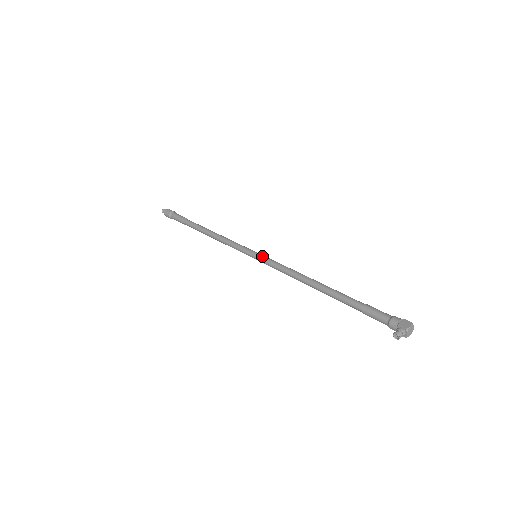
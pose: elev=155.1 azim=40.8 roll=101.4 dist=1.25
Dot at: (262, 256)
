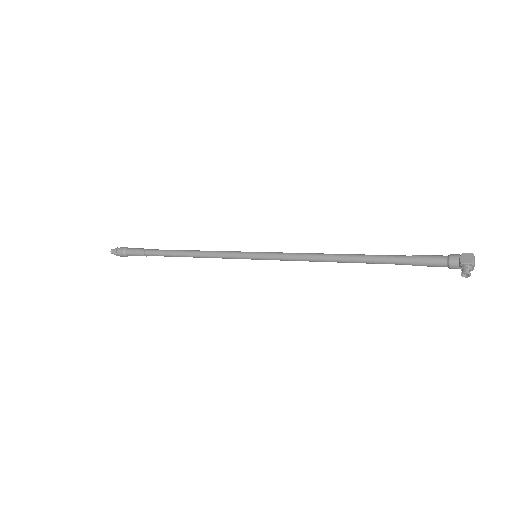
Dot at: (264, 254)
